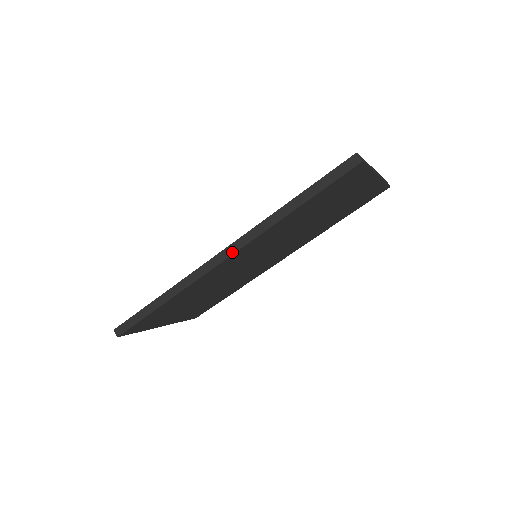
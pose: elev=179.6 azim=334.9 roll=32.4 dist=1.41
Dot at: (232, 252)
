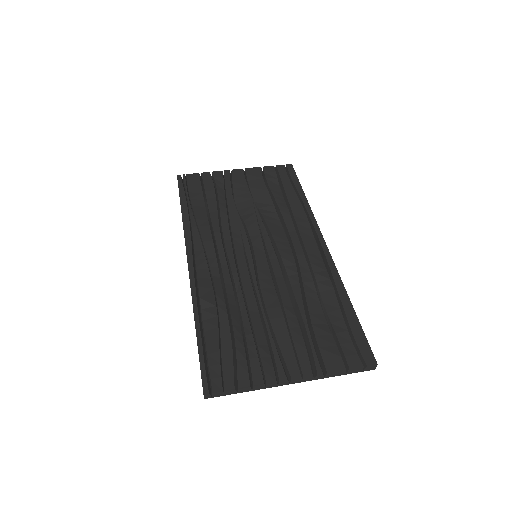
Dot at: occluded
